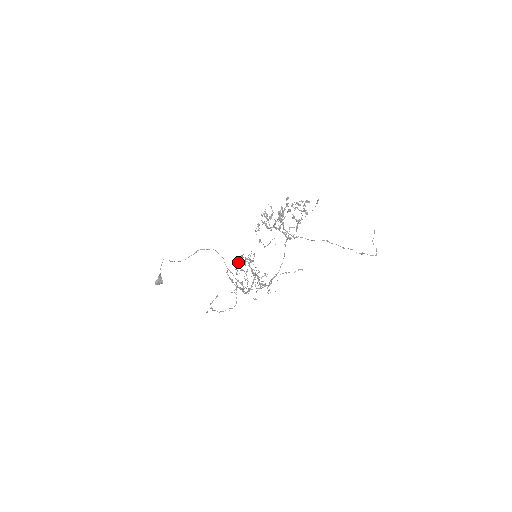
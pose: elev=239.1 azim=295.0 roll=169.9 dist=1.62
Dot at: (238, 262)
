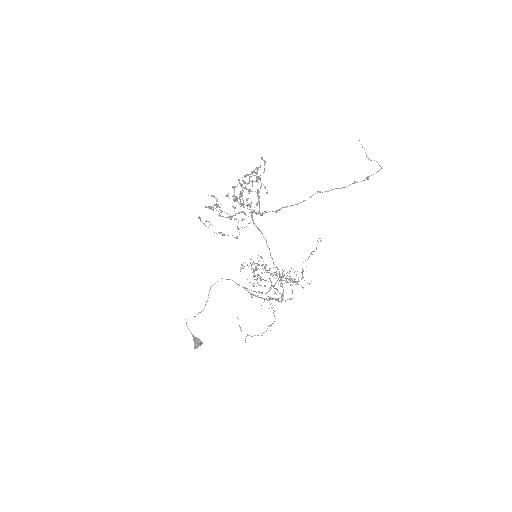
Dot at: (257, 276)
